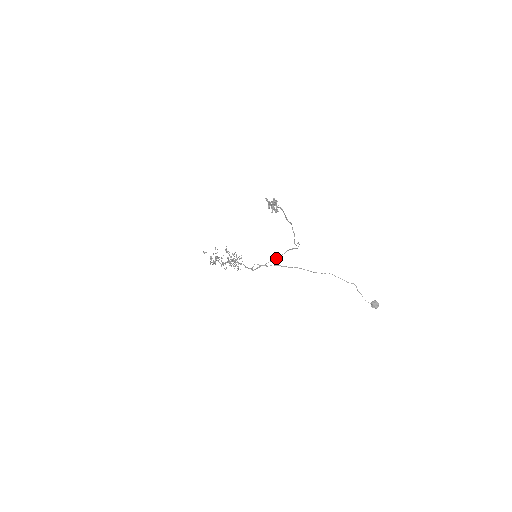
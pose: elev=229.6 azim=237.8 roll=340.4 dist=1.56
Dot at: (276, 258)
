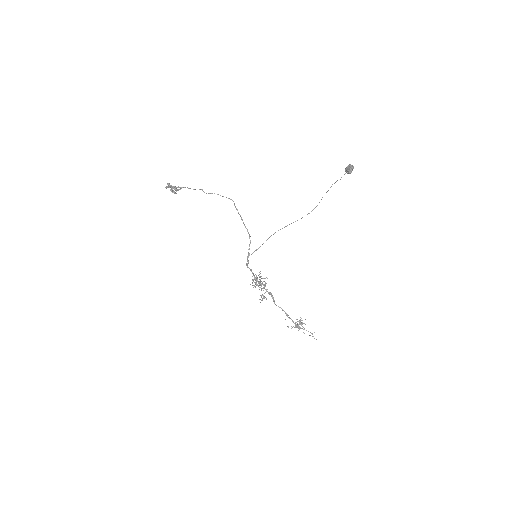
Dot at: occluded
